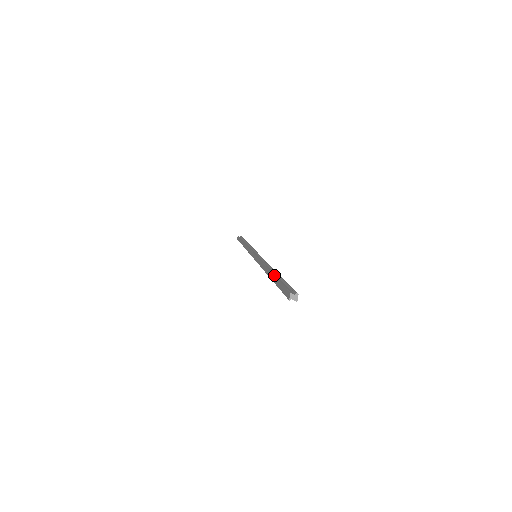
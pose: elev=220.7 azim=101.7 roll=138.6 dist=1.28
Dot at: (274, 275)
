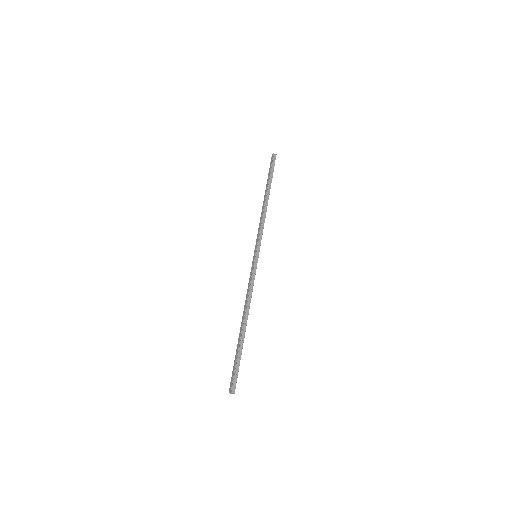
Dot at: (239, 343)
